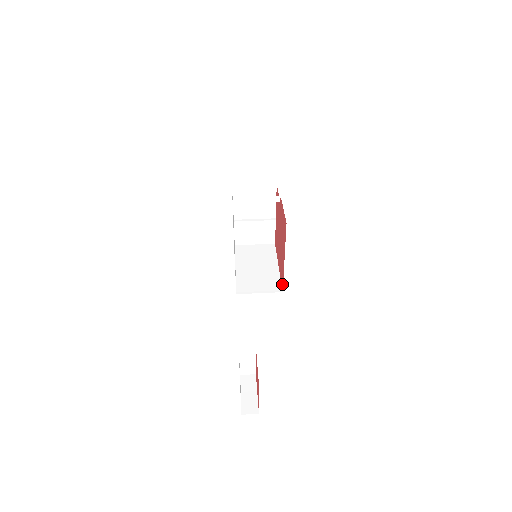
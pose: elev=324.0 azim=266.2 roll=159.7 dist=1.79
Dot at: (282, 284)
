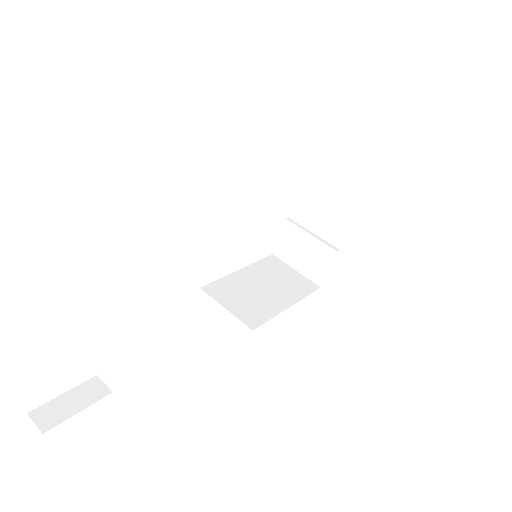
Dot at: occluded
